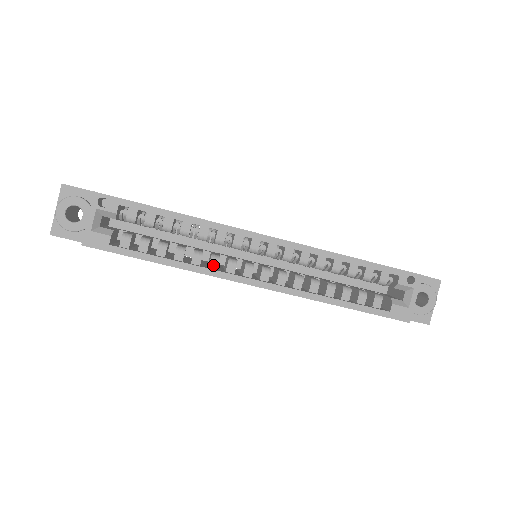
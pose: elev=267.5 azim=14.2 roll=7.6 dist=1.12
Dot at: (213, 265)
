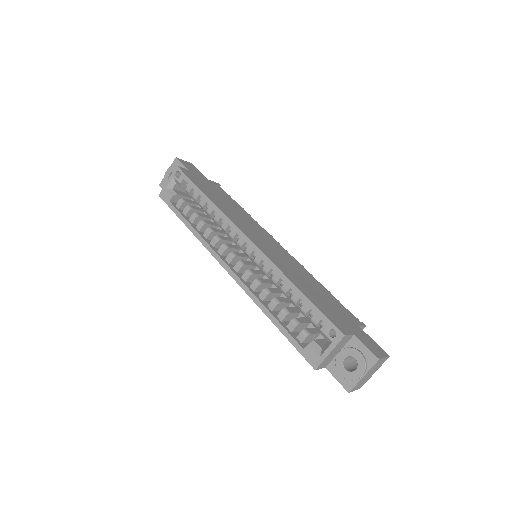
Dot at: (213, 242)
